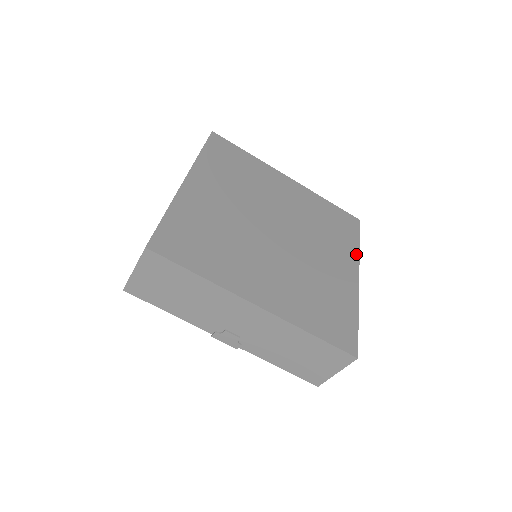
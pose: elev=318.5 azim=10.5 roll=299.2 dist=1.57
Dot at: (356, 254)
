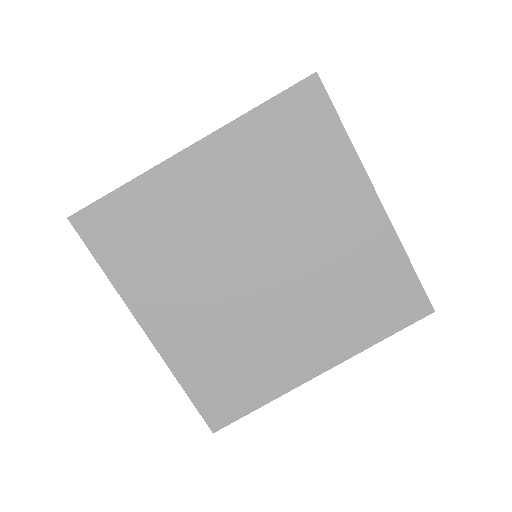
Dot at: (358, 348)
